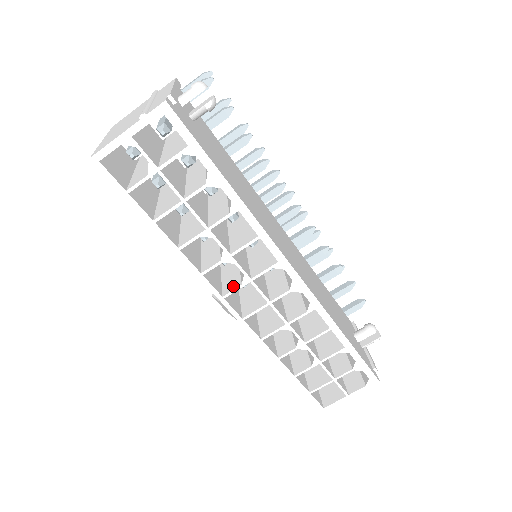
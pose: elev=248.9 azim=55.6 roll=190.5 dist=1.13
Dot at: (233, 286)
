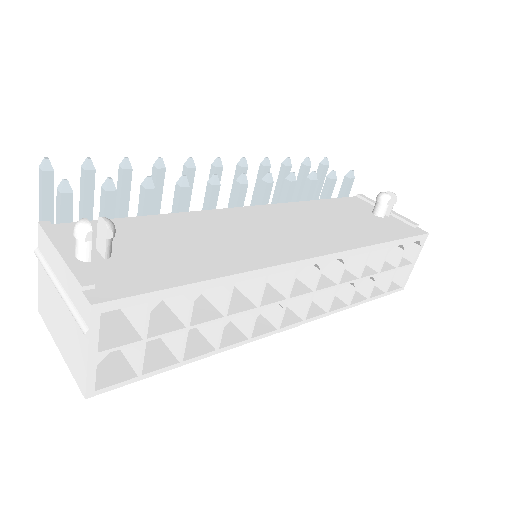
Dot at: (276, 314)
